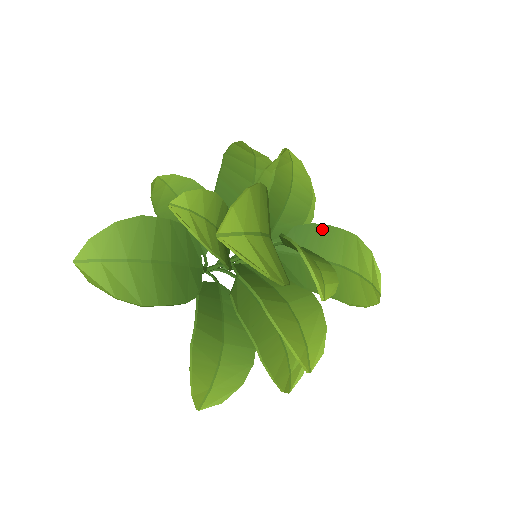
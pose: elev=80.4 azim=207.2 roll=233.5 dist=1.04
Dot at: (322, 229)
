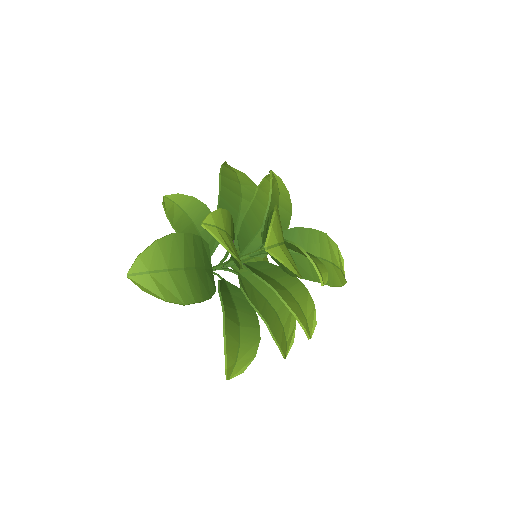
Dot at: (303, 231)
